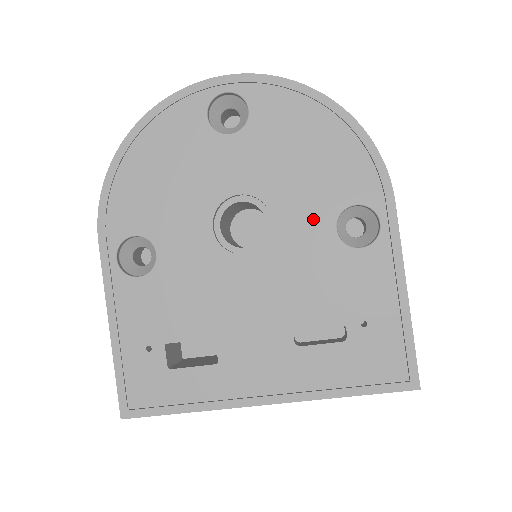
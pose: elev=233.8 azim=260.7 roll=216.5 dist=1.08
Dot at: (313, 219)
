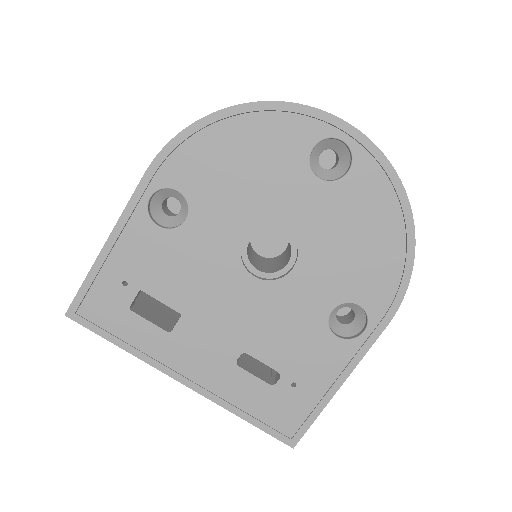
Dot at: (322, 291)
